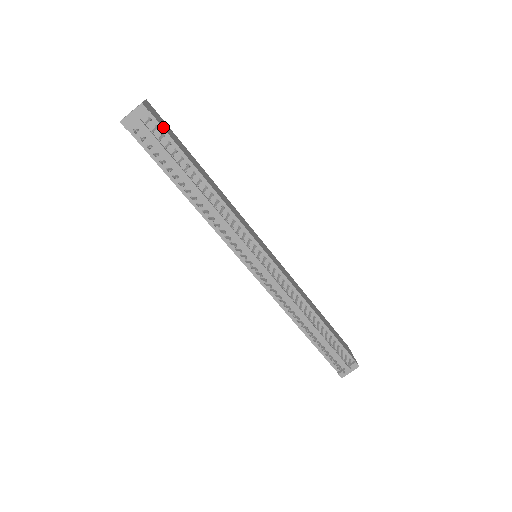
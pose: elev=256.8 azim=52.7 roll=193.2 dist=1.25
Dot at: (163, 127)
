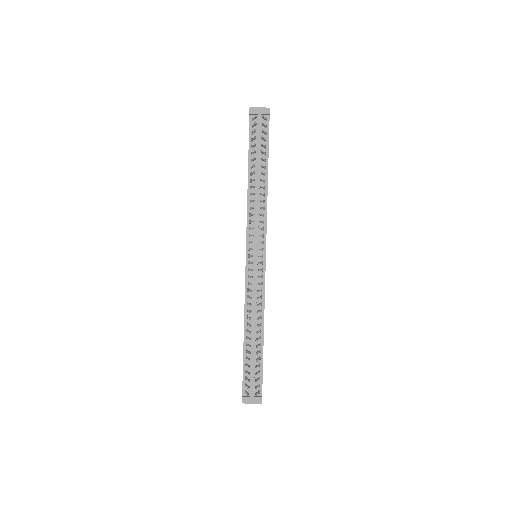
Dot at: occluded
